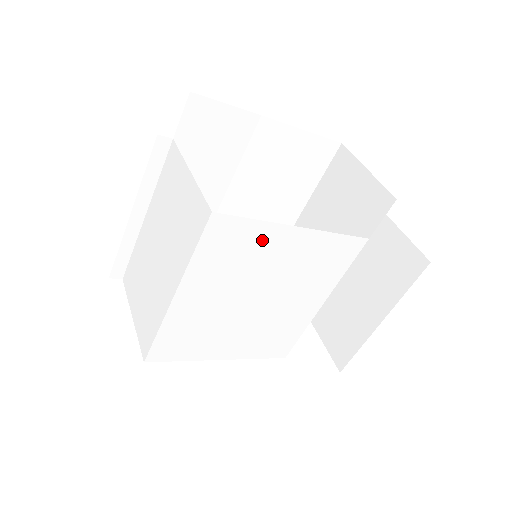
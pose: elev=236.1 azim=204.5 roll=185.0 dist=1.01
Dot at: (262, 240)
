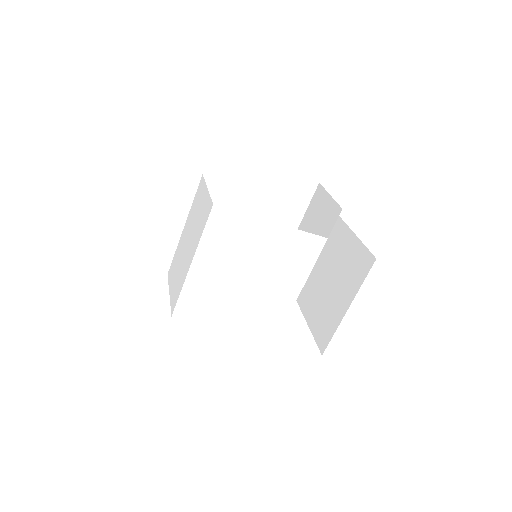
Dot at: (248, 229)
